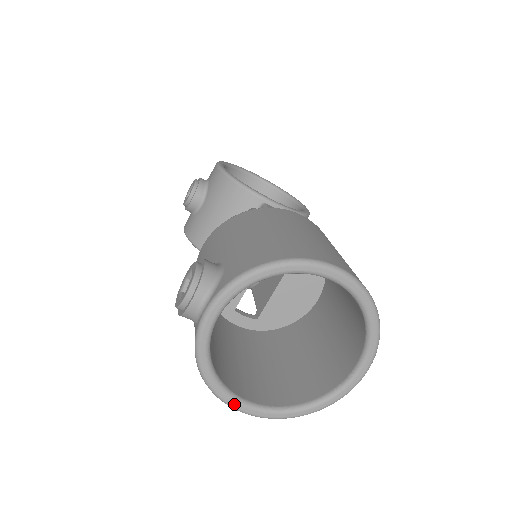
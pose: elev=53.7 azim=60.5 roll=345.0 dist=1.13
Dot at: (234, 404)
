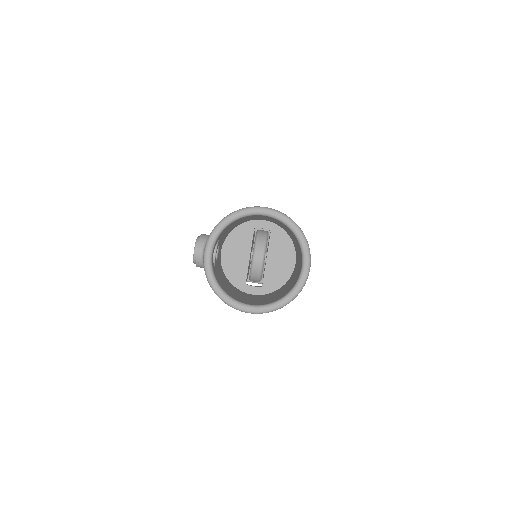
Dot at: (239, 306)
